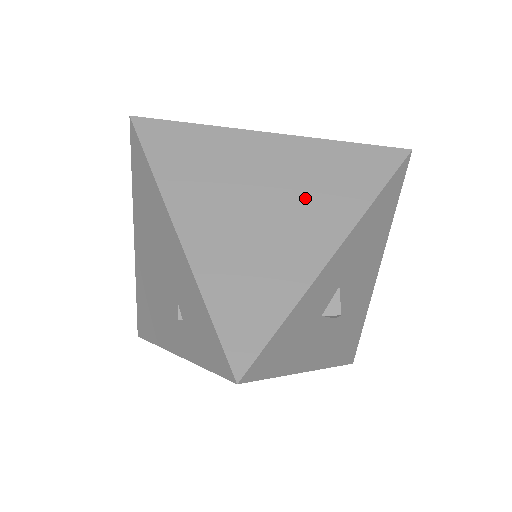
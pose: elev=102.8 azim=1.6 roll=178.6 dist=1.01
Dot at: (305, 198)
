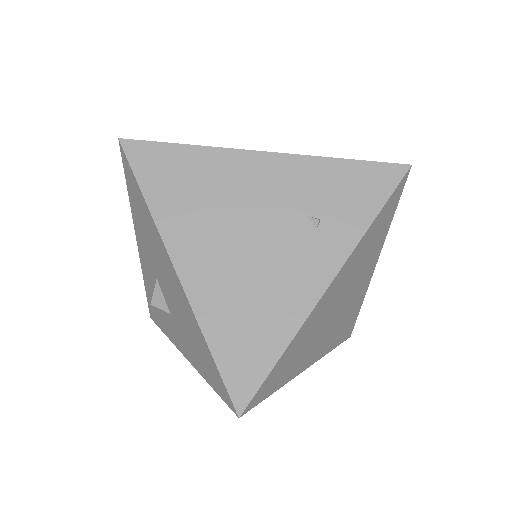
Dot at: occluded
